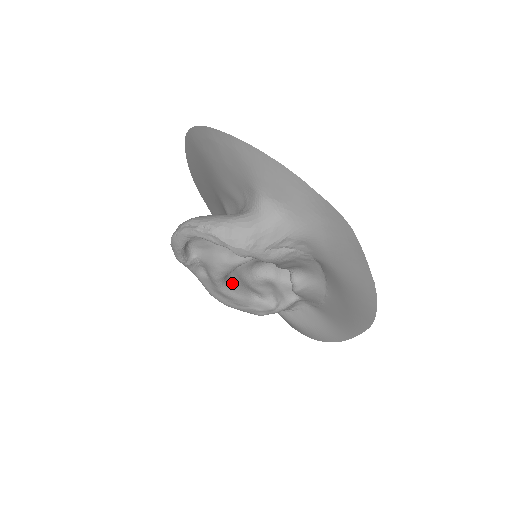
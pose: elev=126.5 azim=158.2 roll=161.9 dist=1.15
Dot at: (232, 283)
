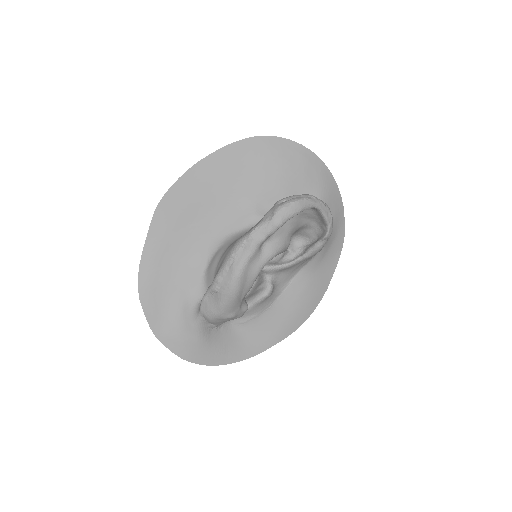
Dot at: occluded
